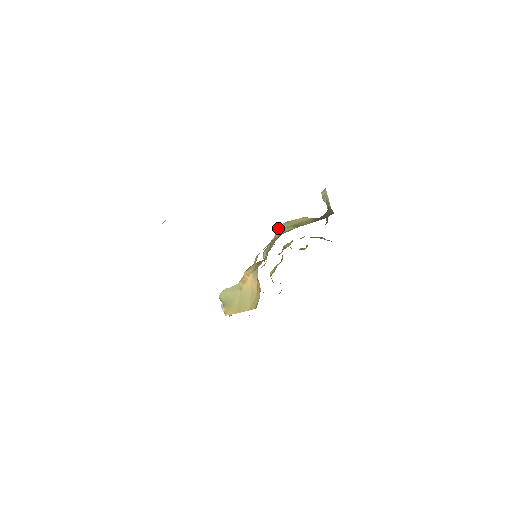
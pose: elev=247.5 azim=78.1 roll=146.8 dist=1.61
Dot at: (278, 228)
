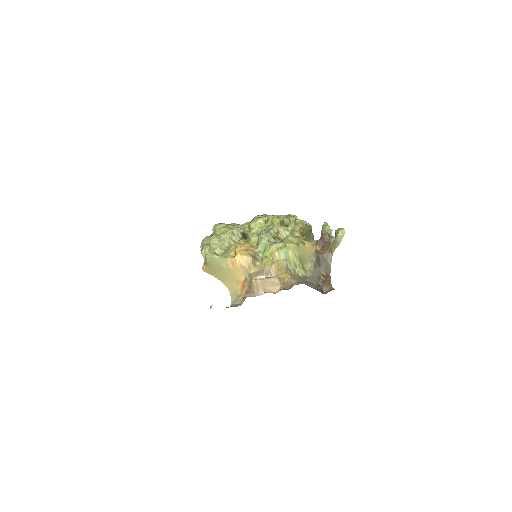
Dot at: (288, 246)
